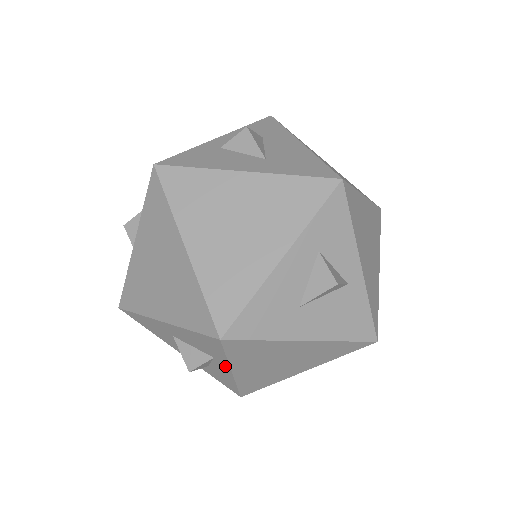
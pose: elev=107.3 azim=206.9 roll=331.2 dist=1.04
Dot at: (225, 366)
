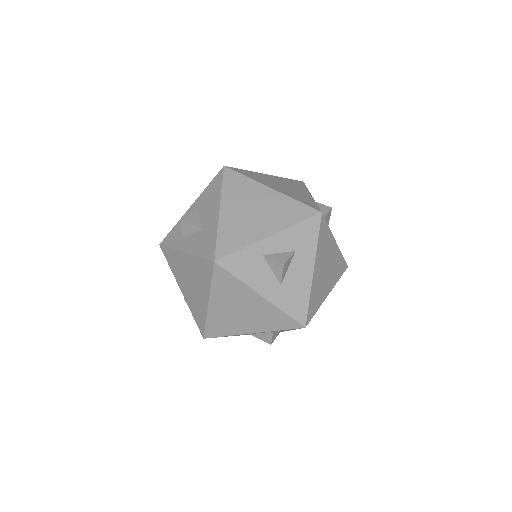
Dot at: occluded
